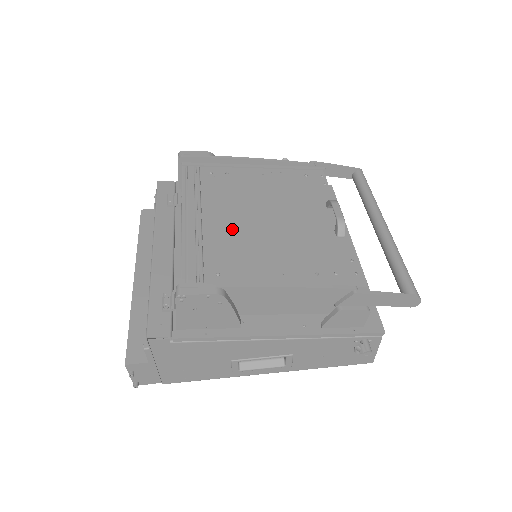
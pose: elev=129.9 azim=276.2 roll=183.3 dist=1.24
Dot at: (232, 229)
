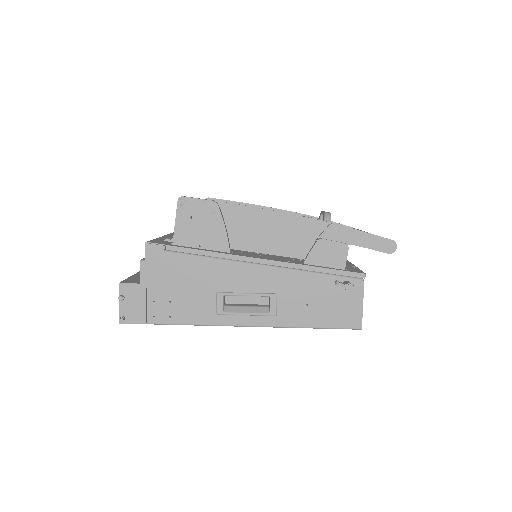
Dot at: occluded
